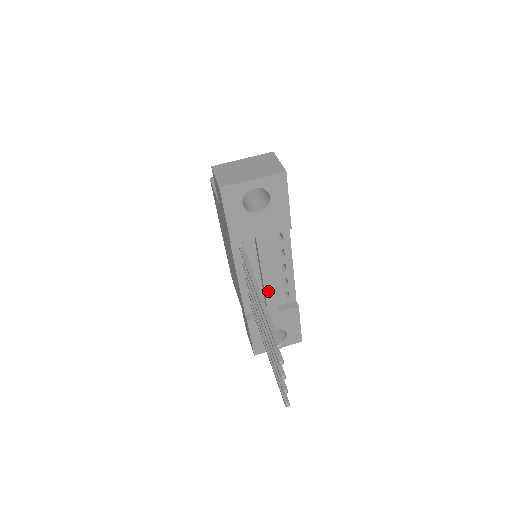
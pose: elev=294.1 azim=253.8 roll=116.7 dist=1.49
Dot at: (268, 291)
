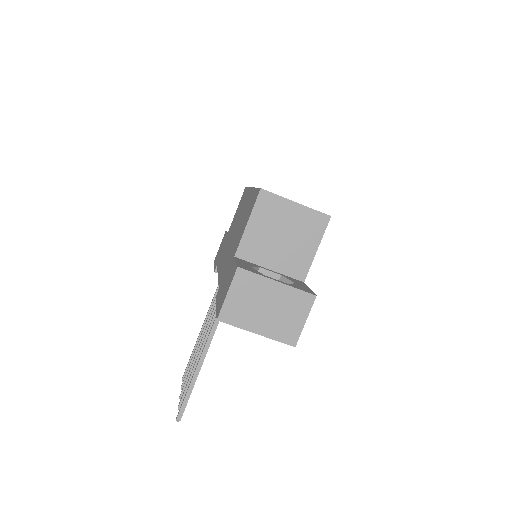
Dot at: occluded
